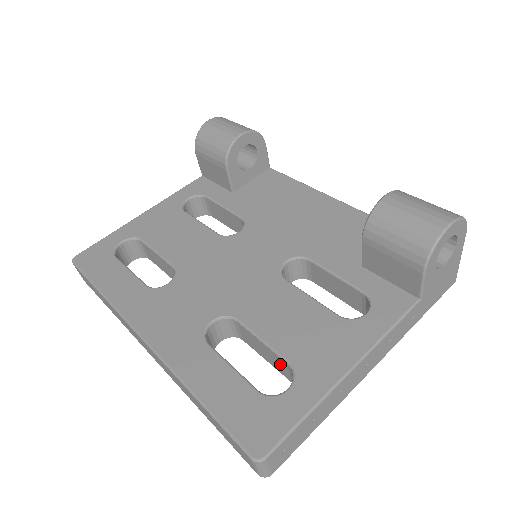
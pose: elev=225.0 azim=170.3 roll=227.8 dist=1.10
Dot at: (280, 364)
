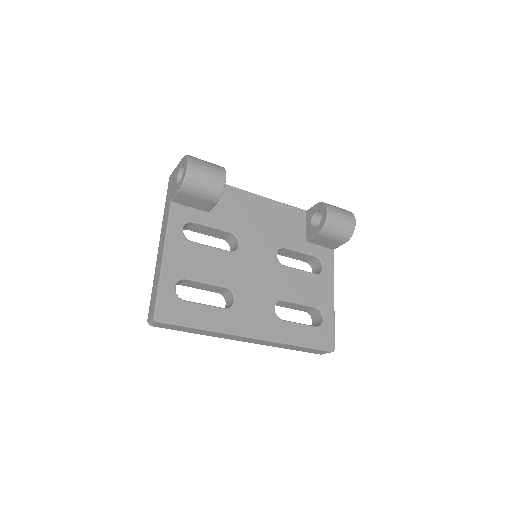
Dot at: (306, 309)
